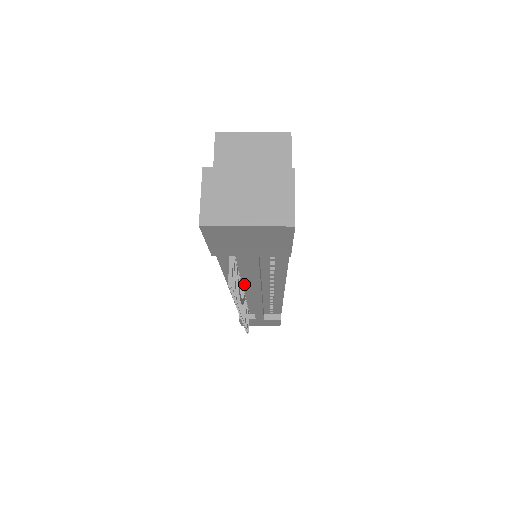
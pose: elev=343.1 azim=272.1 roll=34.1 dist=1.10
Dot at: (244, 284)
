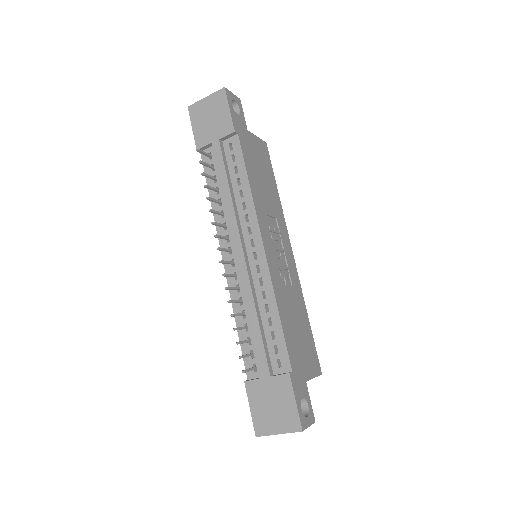
Dot at: (230, 237)
